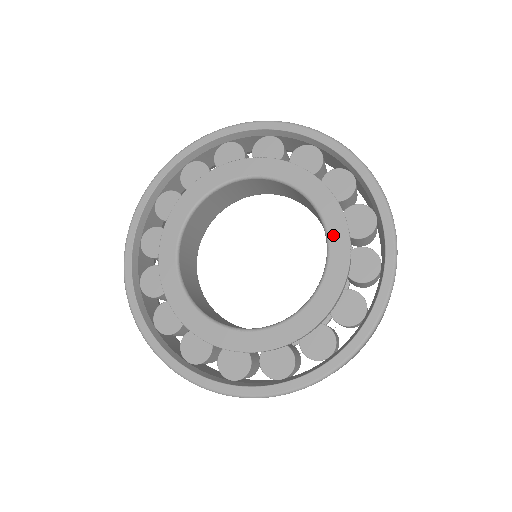
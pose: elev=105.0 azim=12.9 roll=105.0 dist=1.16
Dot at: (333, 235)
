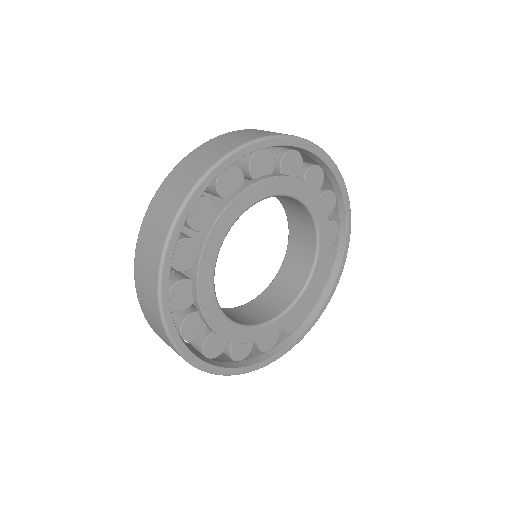
Dot at: (321, 225)
